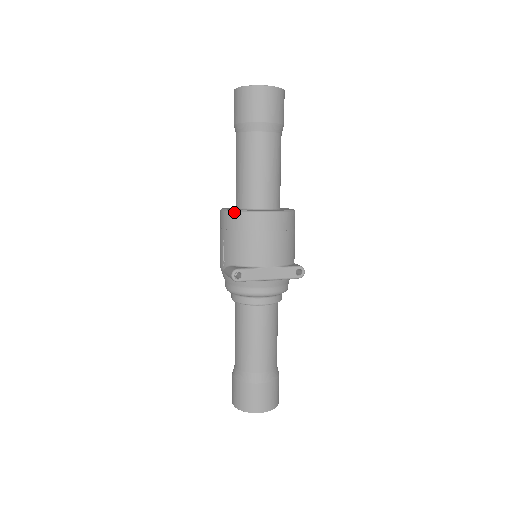
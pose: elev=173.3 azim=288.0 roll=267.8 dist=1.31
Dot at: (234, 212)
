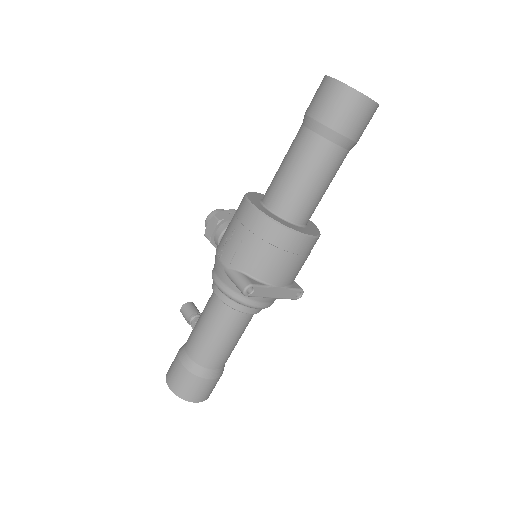
Dot at: (273, 222)
